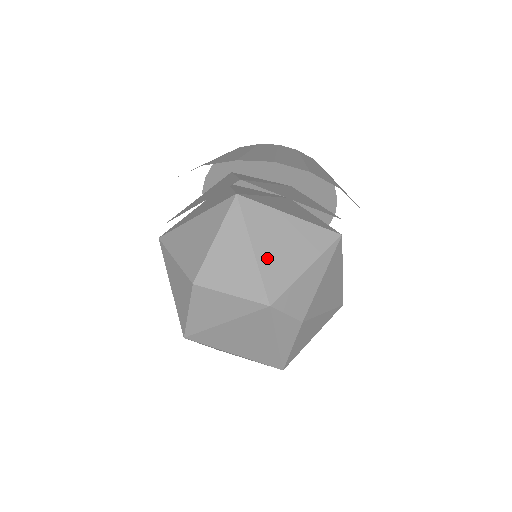
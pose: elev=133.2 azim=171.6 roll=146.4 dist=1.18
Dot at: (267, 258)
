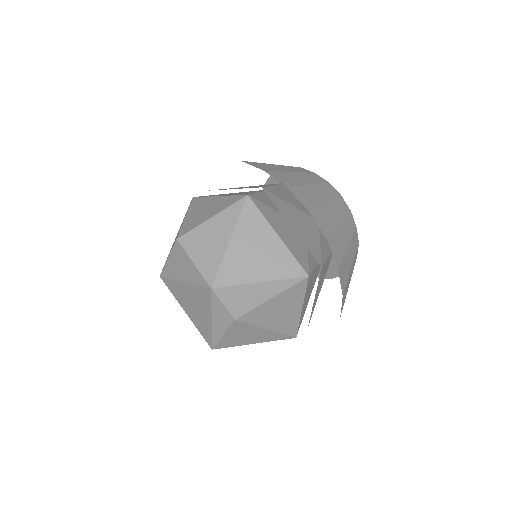
Dot at: (235, 254)
